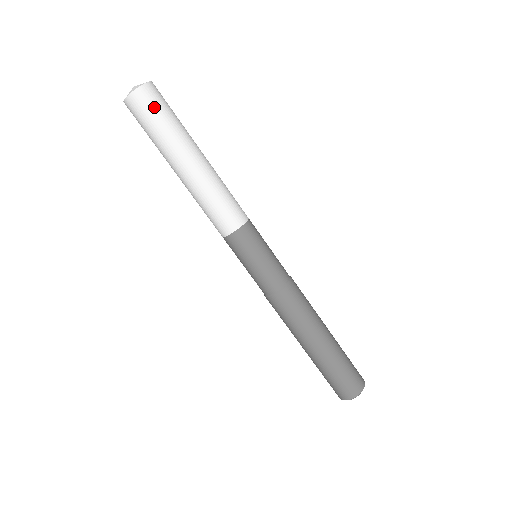
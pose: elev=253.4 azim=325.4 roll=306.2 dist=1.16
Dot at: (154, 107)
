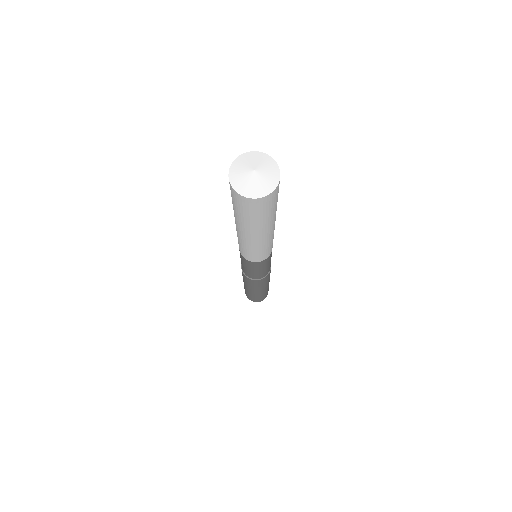
Dot at: (264, 209)
